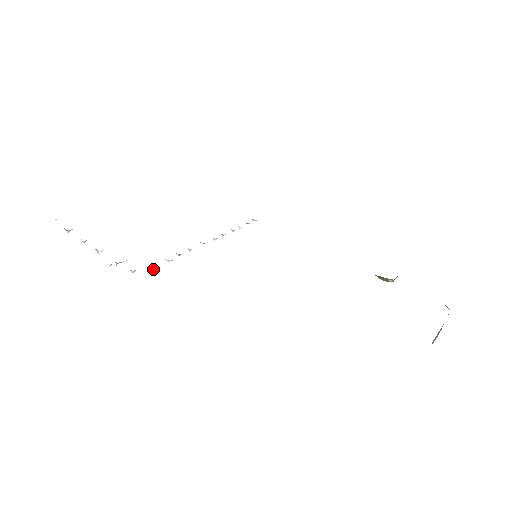
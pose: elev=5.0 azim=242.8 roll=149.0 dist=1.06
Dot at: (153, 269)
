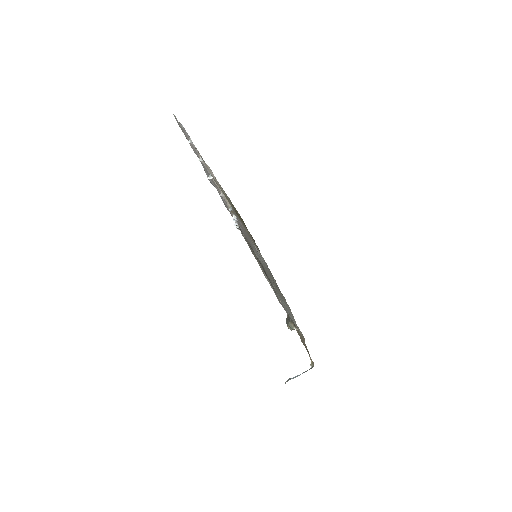
Dot at: (233, 217)
